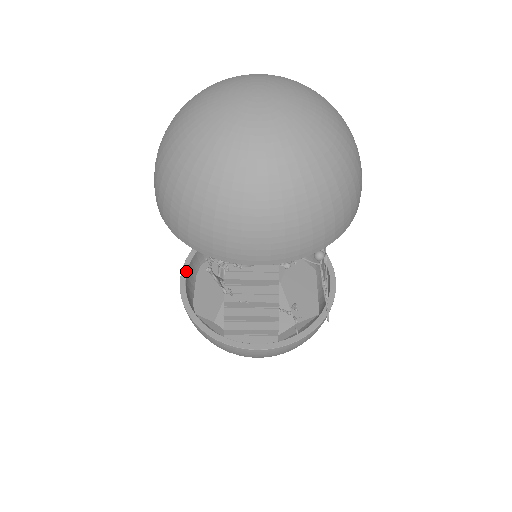
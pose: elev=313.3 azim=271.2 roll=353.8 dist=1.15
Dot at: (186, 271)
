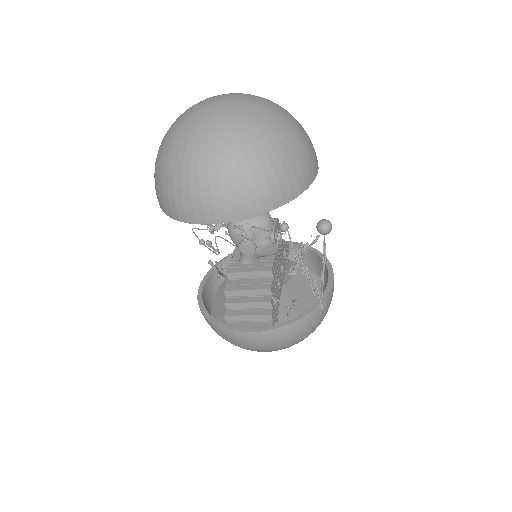
Dot at: (205, 280)
